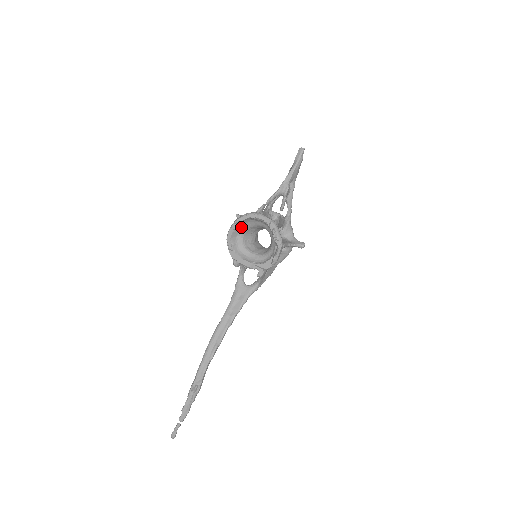
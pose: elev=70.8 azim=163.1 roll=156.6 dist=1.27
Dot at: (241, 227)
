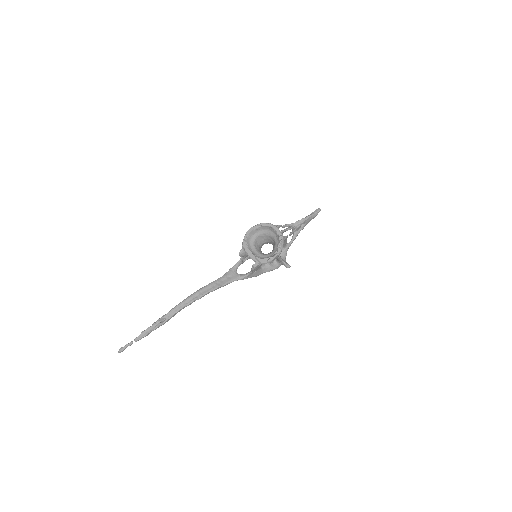
Dot at: (259, 230)
